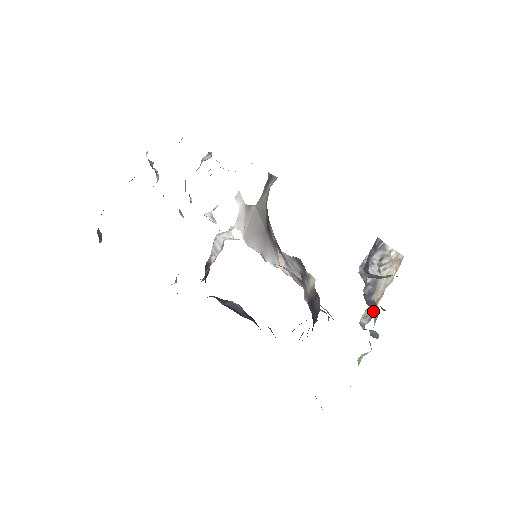
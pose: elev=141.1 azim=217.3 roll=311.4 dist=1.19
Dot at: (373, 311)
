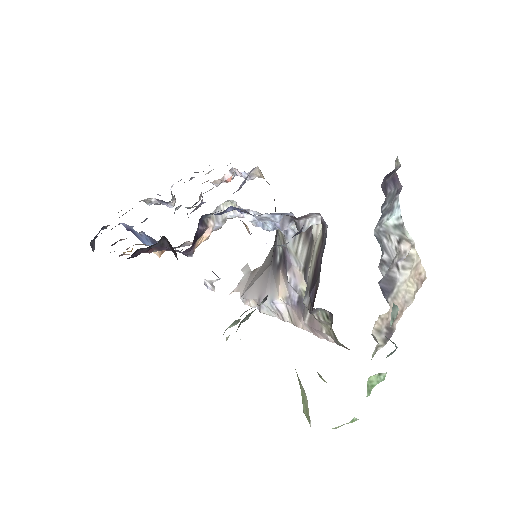
Dot at: (389, 331)
